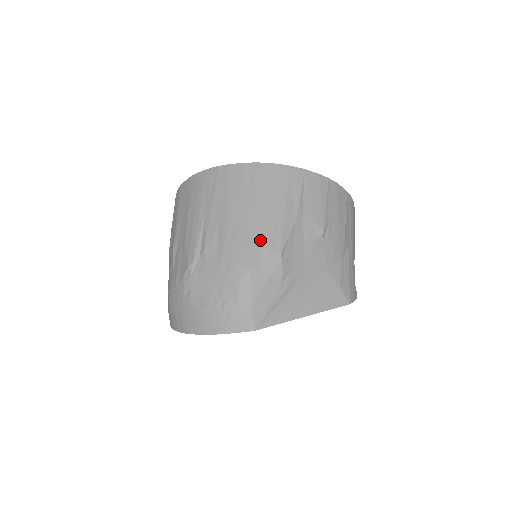
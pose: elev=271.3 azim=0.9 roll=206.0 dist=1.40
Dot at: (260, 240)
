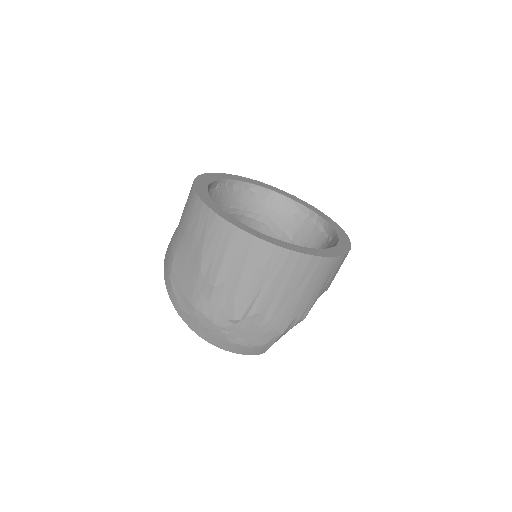
Dot at: (297, 315)
